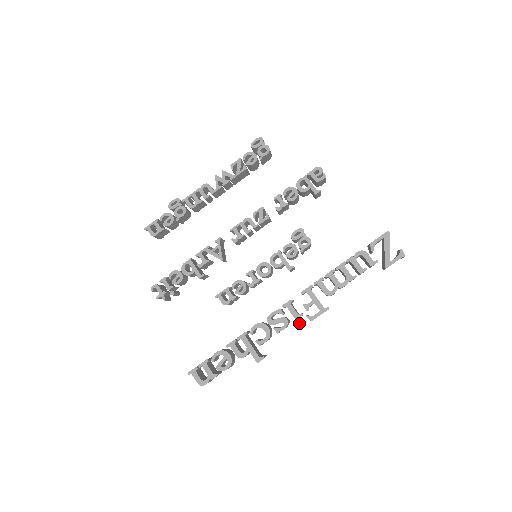
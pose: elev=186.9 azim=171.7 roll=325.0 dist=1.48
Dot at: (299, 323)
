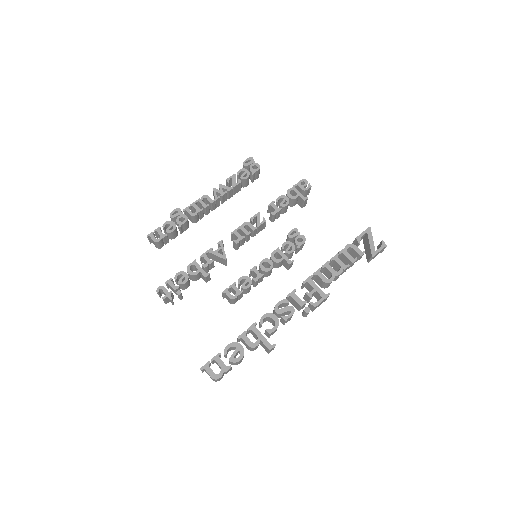
Dot at: (305, 310)
